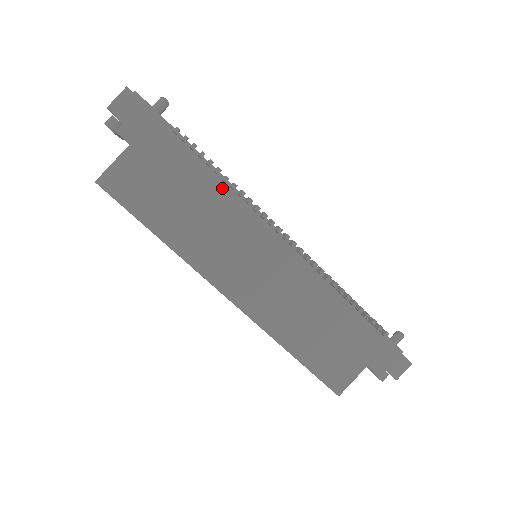
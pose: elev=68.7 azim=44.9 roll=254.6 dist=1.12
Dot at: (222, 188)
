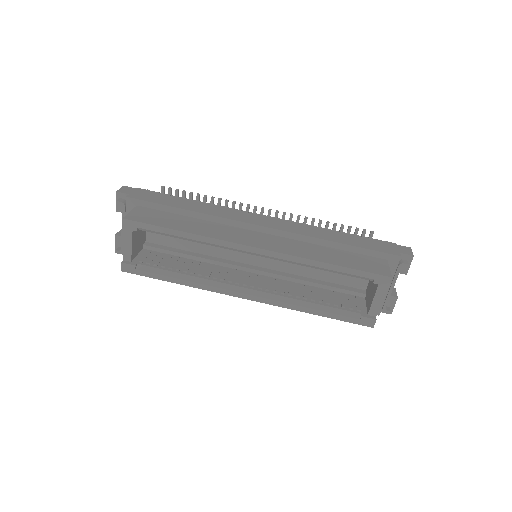
Dot at: (206, 205)
